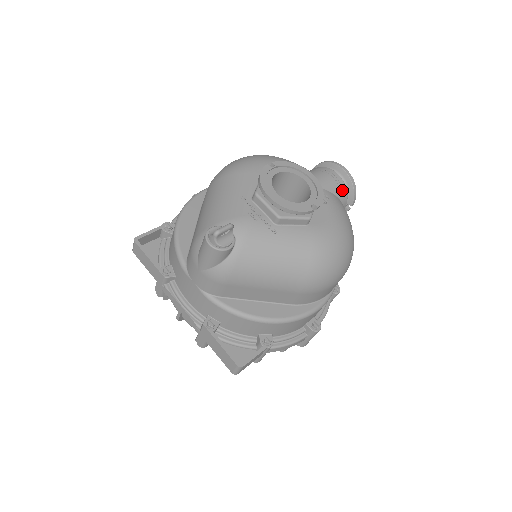
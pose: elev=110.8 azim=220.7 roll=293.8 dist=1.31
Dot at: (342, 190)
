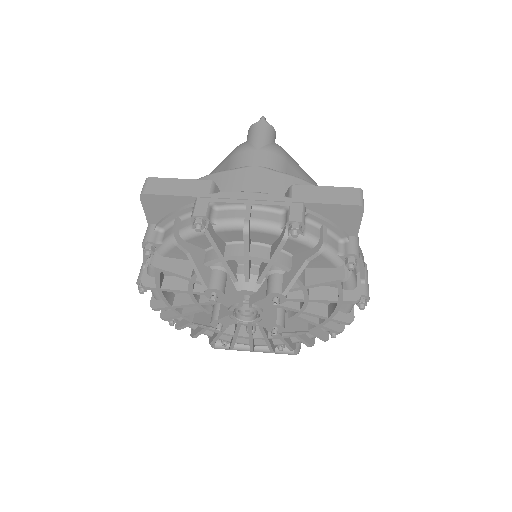
Dot at: occluded
